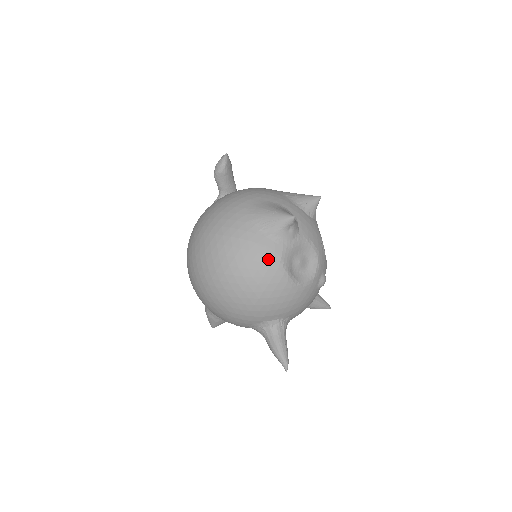
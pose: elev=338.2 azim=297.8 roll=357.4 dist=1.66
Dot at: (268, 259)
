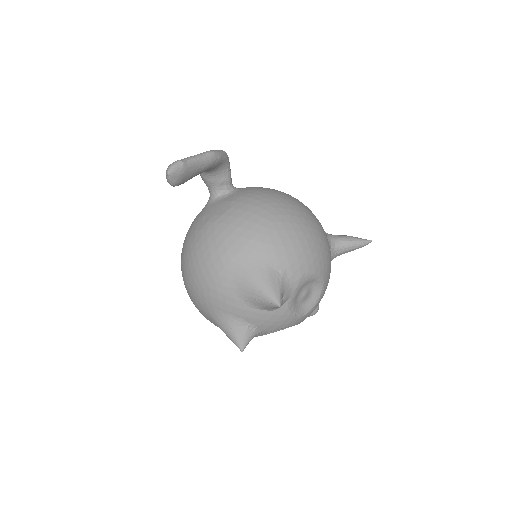
Dot at: occluded
